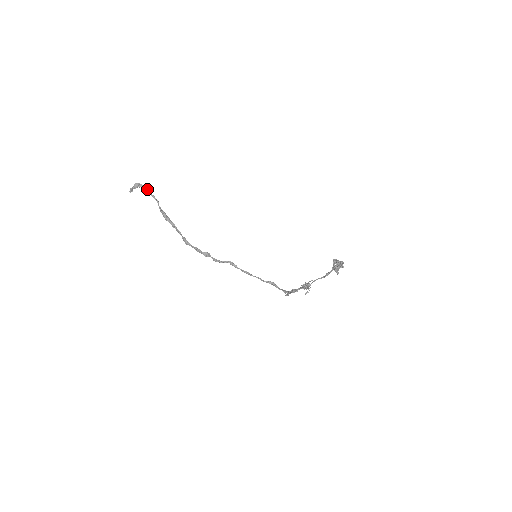
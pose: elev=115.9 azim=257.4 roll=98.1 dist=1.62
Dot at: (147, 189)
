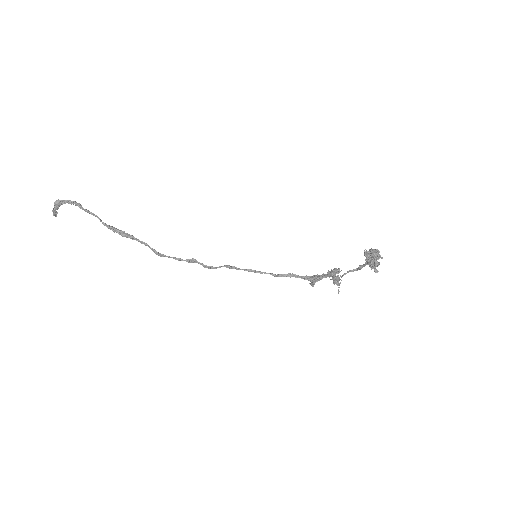
Dot at: (73, 204)
